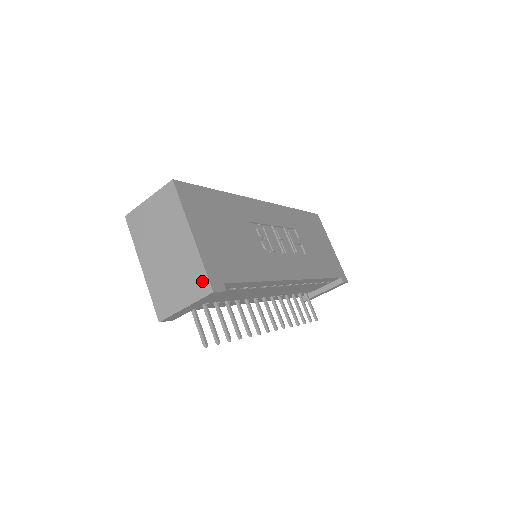
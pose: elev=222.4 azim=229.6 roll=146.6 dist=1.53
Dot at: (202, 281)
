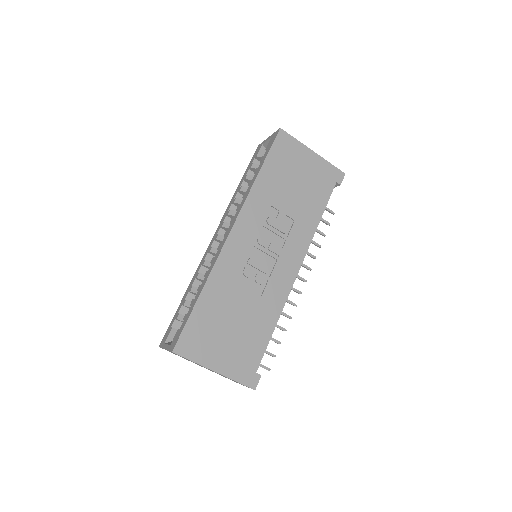
Dot at: occluded
